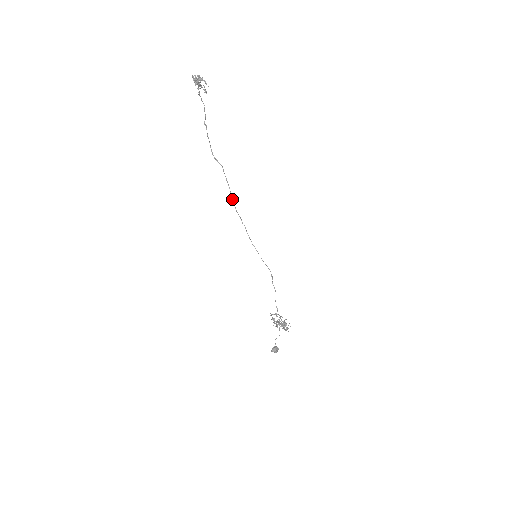
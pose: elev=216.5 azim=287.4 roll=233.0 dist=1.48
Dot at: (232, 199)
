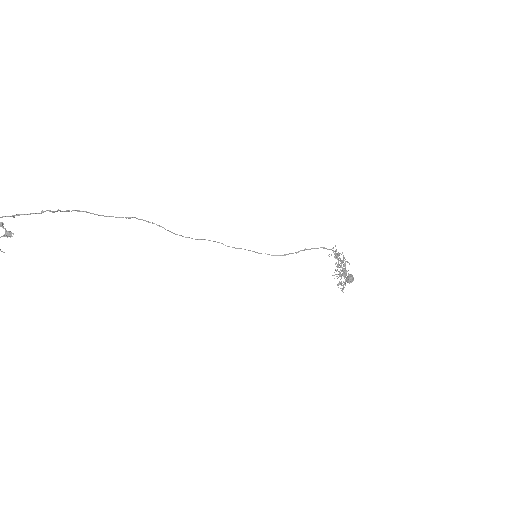
Dot at: occluded
